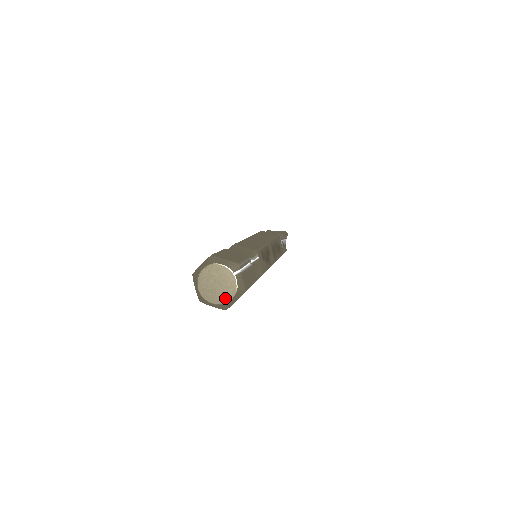
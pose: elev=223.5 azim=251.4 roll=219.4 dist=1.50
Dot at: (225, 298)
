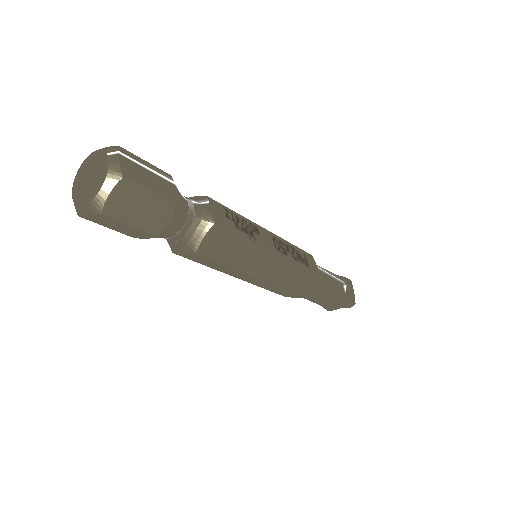
Dot at: (94, 190)
